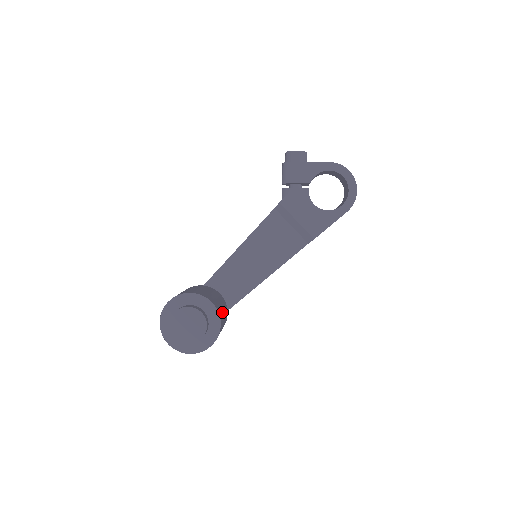
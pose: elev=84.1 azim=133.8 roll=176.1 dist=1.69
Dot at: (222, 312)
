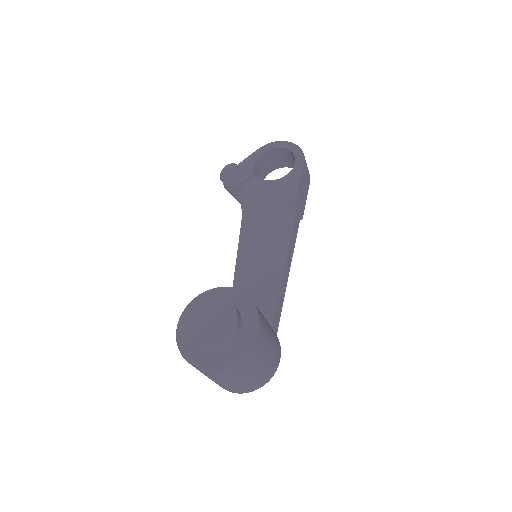
Dot at: occluded
